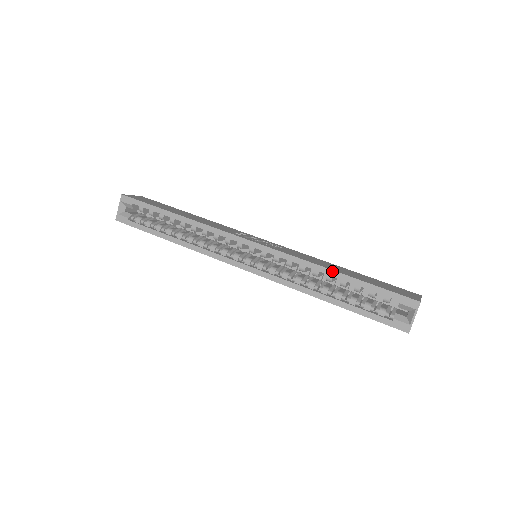
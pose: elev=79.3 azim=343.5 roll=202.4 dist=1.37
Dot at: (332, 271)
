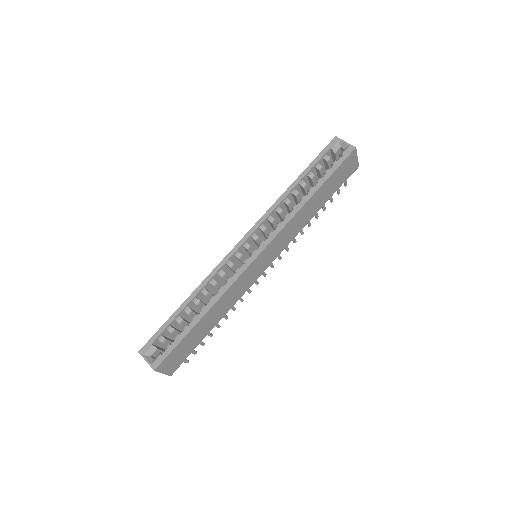
Dot at: (290, 187)
